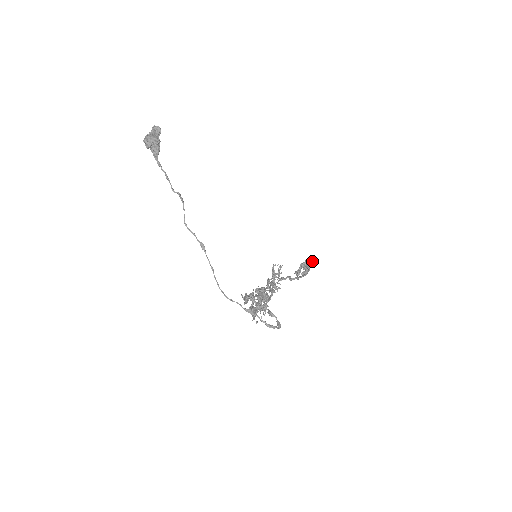
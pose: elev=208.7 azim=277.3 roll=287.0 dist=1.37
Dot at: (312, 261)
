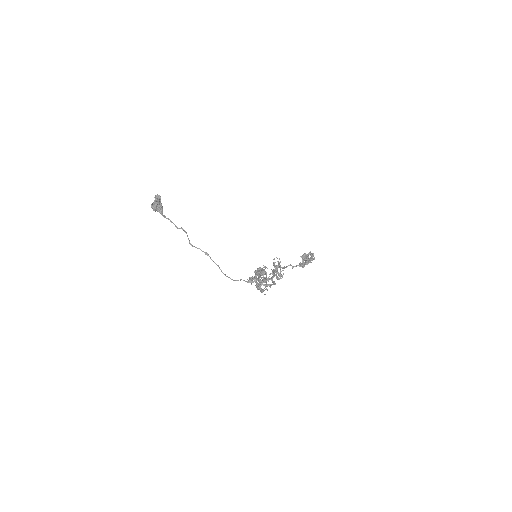
Dot at: (312, 254)
